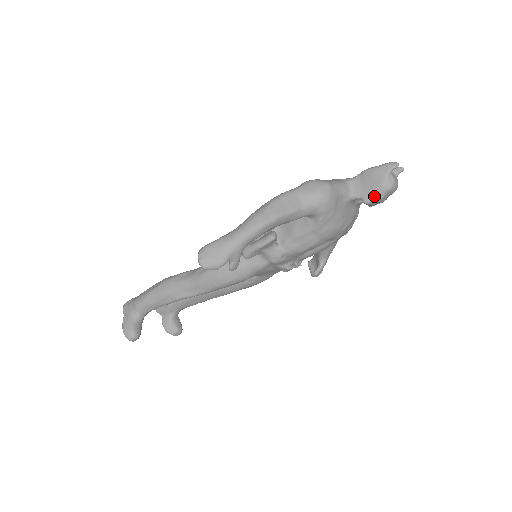
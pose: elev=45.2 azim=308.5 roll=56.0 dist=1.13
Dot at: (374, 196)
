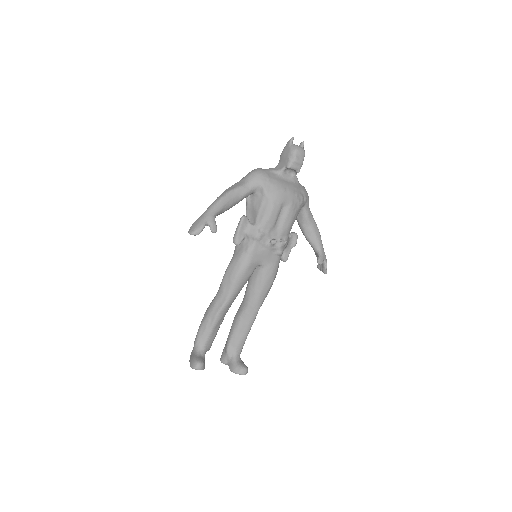
Dot at: (290, 160)
